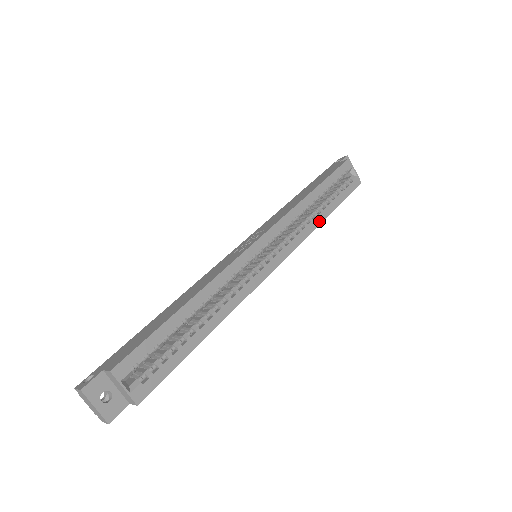
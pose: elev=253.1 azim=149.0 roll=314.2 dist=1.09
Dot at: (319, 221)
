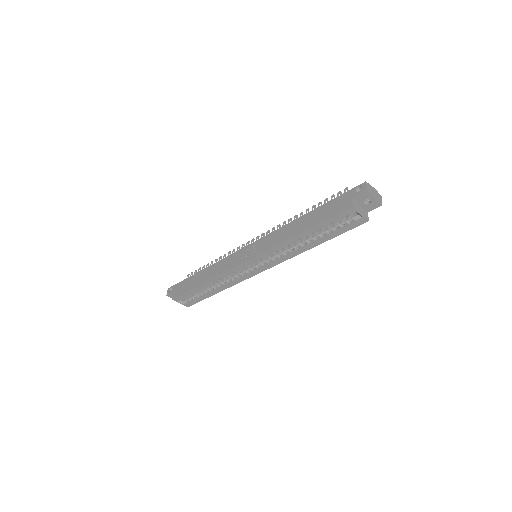
Dot at: (306, 249)
